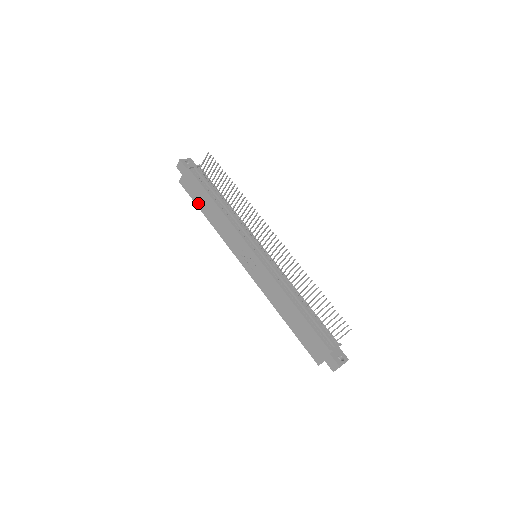
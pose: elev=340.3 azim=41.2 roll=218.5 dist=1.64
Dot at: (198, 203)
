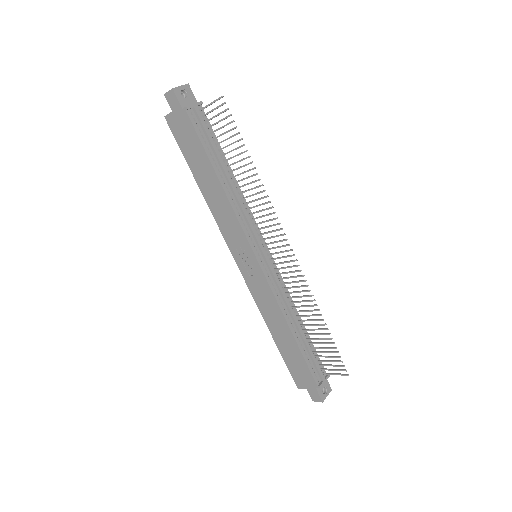
Dot at: (189, 161)
